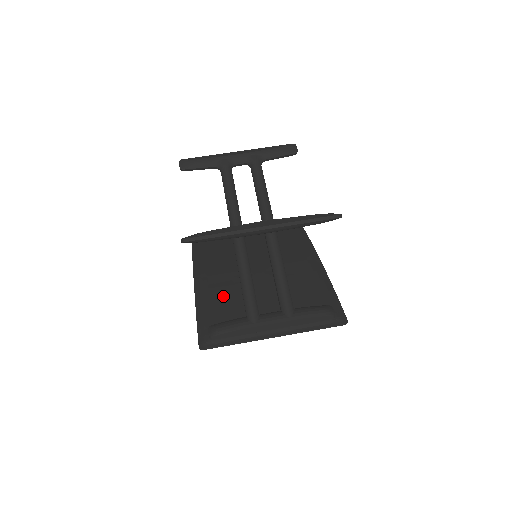
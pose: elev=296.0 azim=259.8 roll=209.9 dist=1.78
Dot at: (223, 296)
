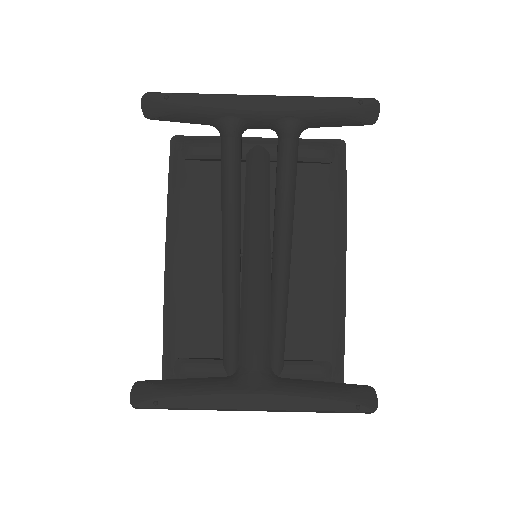
Dot at: (200, 307)
